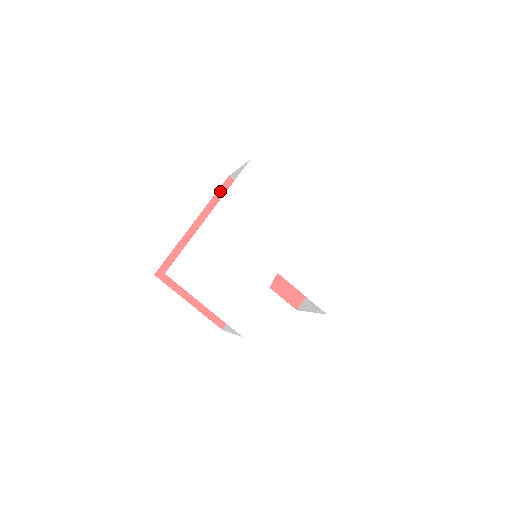
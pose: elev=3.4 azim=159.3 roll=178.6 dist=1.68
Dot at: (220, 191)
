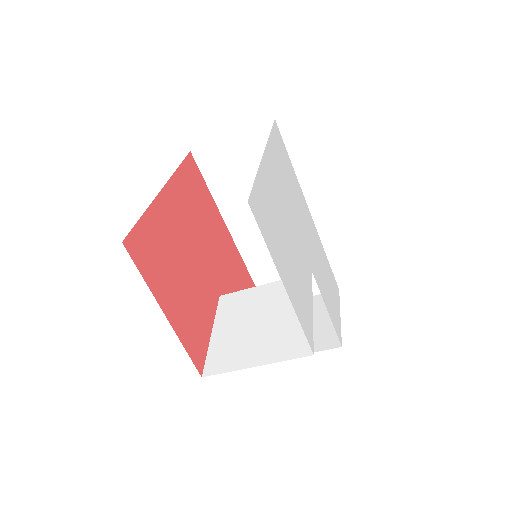
Dot at: (184, 163)
